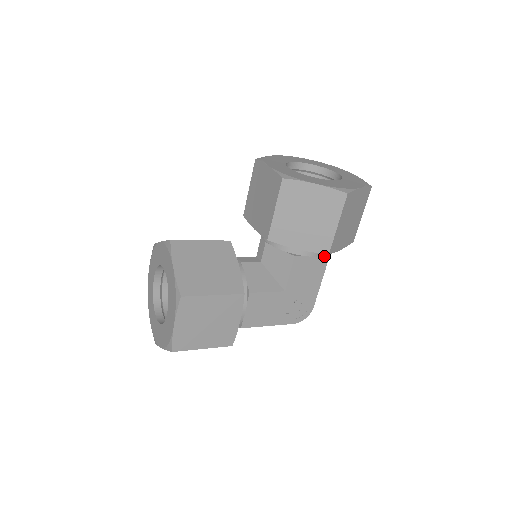
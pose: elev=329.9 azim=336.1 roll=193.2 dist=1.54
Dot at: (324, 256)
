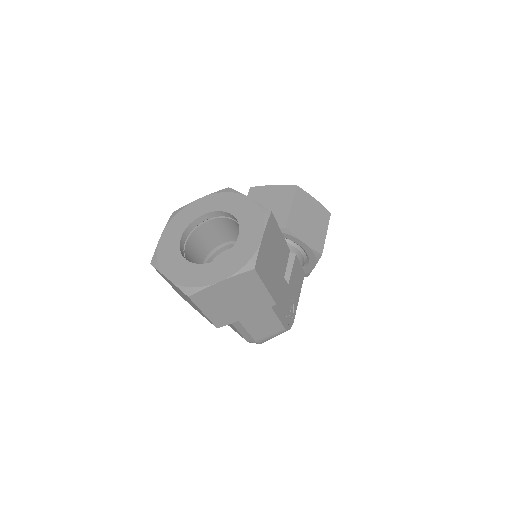
Dot at: (303, 270)
